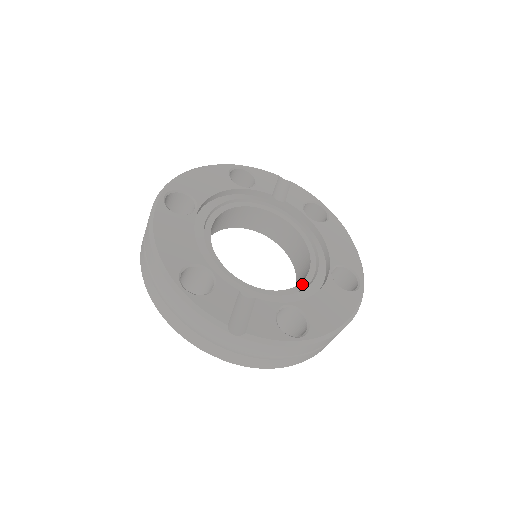
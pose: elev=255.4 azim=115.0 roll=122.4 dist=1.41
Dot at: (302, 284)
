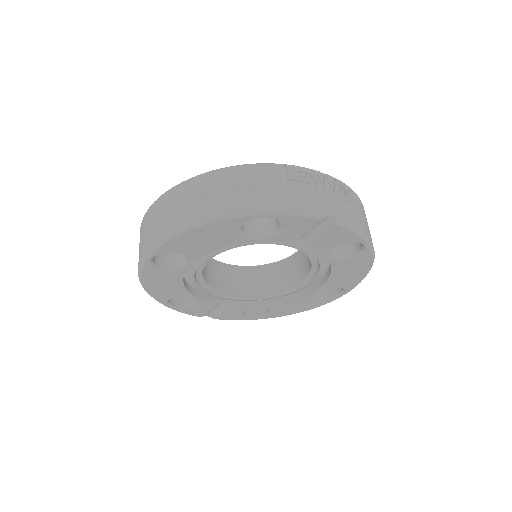
Dot at: (283, 290)
